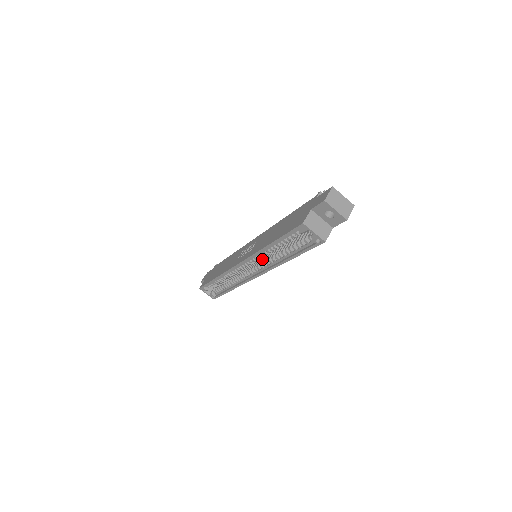
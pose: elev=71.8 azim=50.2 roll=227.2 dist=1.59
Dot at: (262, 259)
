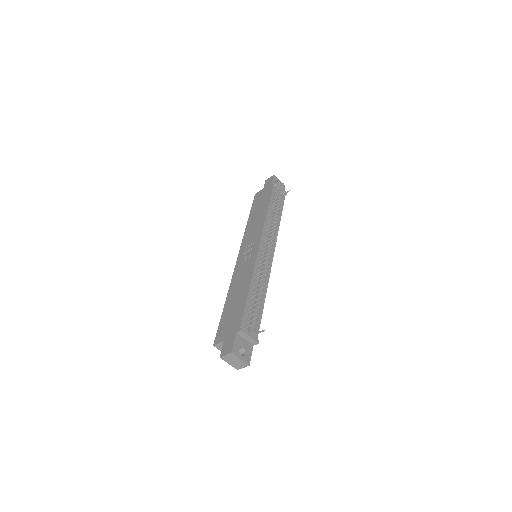
Dot at: occluded
